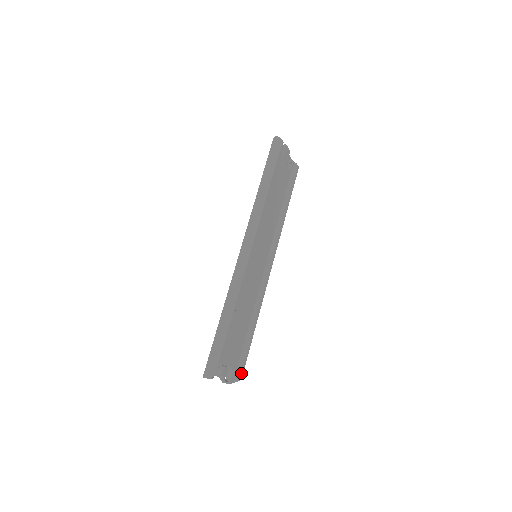
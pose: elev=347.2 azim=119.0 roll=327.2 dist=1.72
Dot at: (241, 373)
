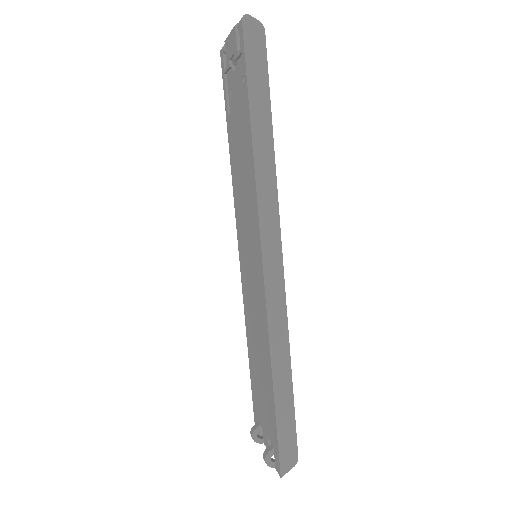
Dot at: occluded
